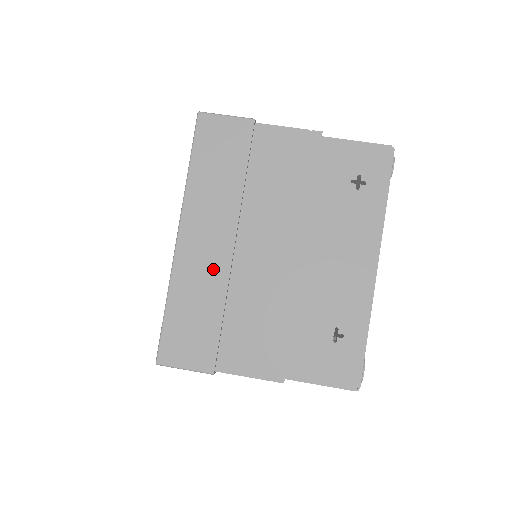
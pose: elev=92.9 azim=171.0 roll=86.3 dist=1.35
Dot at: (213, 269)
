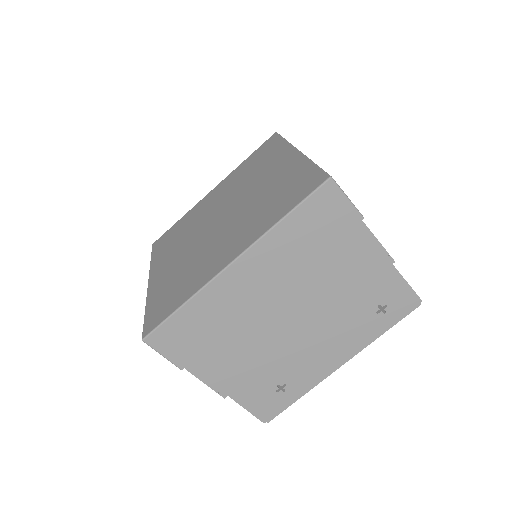
Dot at: (239, 304)
